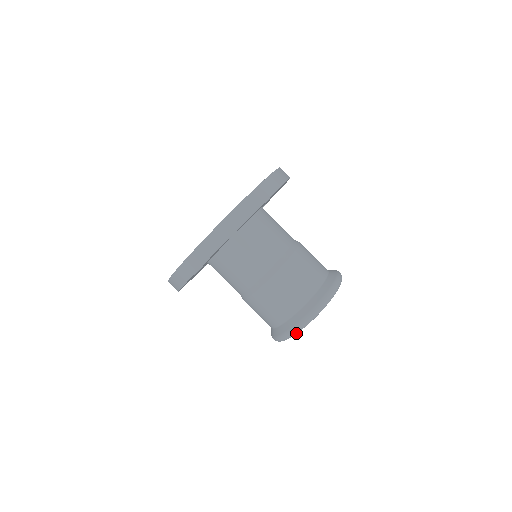
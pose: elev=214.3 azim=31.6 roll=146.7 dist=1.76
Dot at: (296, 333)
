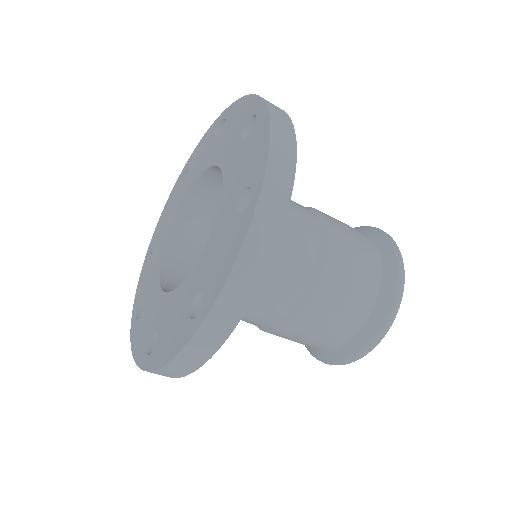
Dot at: occluded
